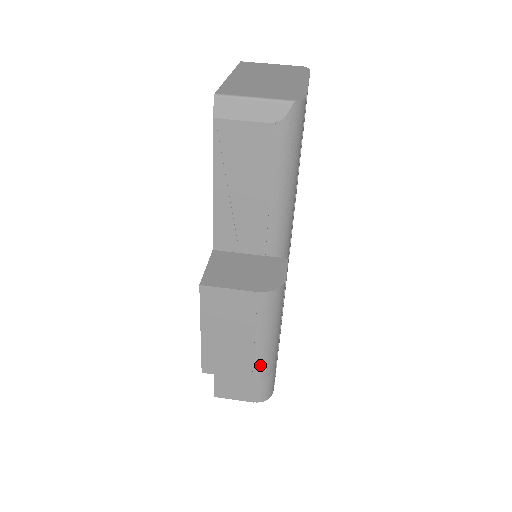
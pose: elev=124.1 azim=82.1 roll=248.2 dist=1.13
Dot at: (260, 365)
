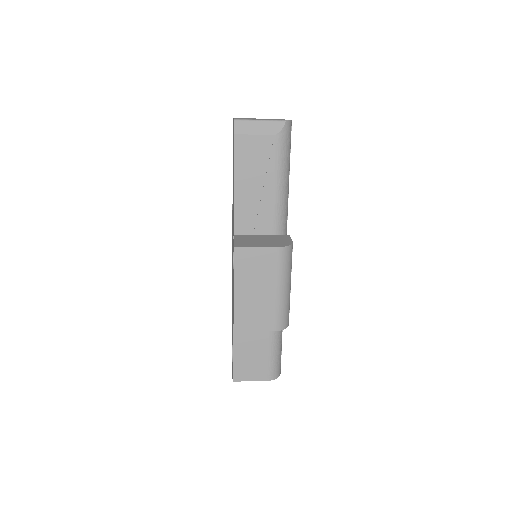
Dot at: (279, 316)
